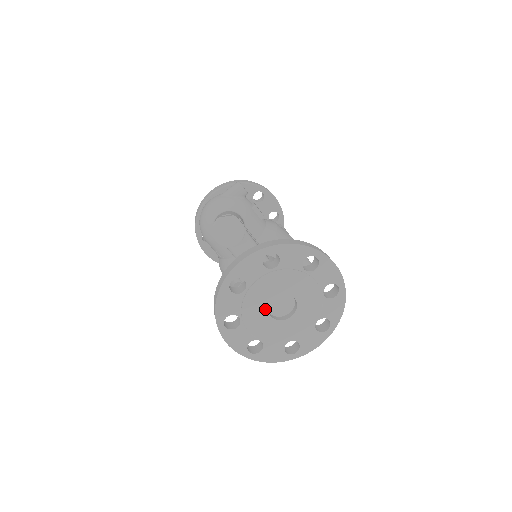
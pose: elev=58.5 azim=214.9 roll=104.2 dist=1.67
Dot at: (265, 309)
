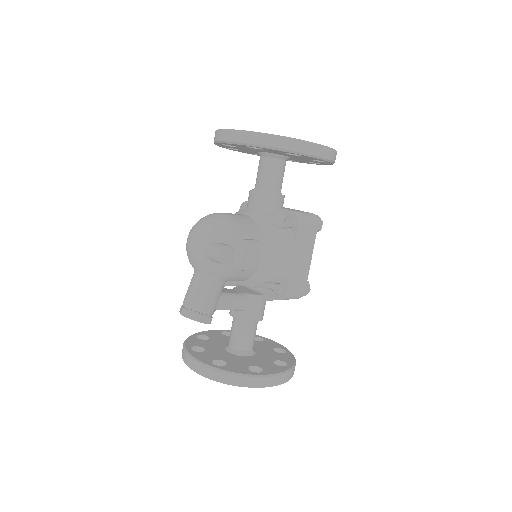
Dot at: occluded
